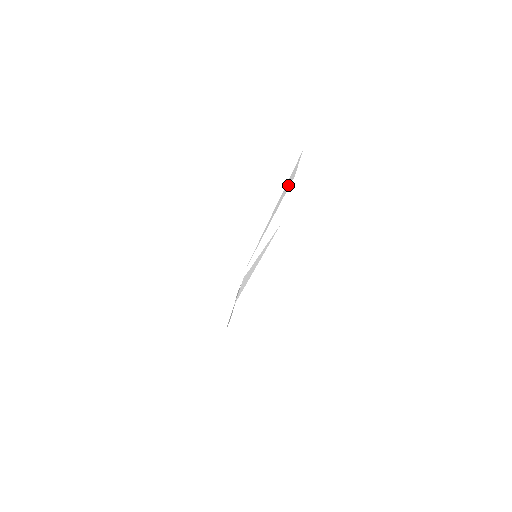
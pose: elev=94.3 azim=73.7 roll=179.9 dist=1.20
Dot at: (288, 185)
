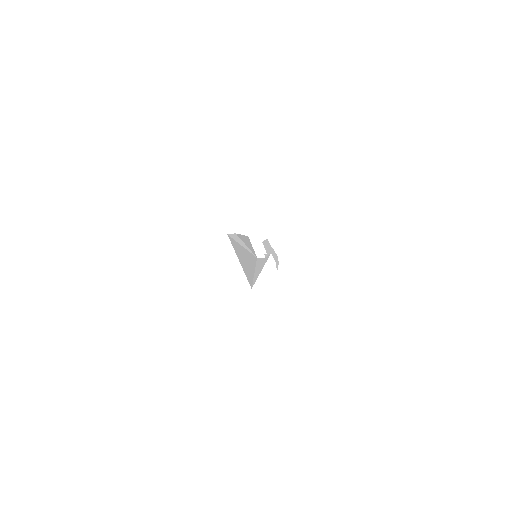
Dot at: (237, 238)
